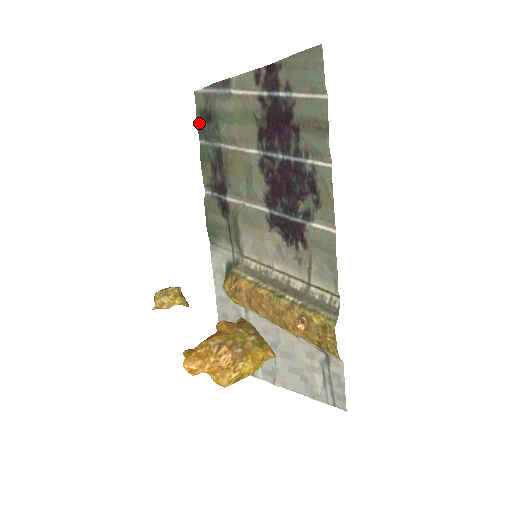
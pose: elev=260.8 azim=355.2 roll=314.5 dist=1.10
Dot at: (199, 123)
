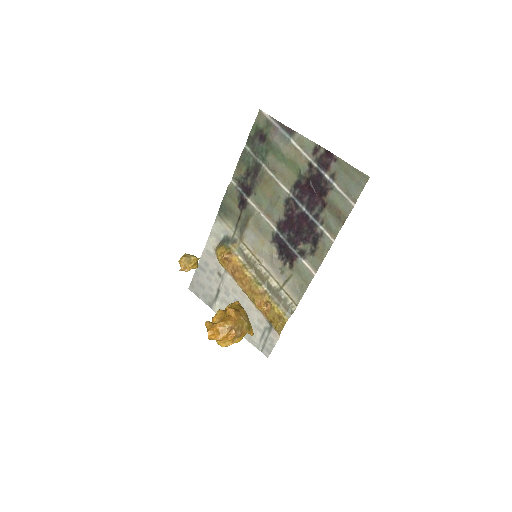
Dot at: (252, 134)
